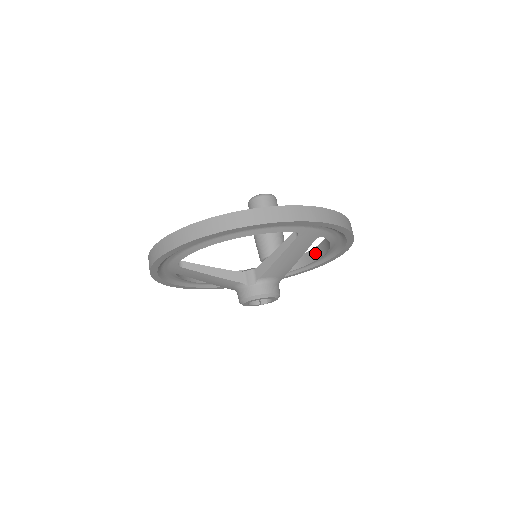
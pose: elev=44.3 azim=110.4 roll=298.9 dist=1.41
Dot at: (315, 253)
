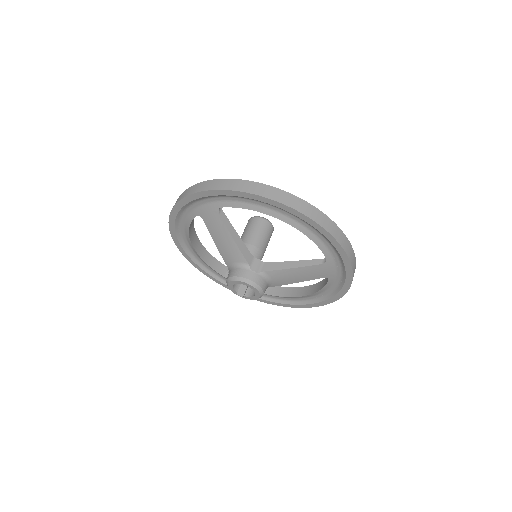
Dot at: (287, 291)
